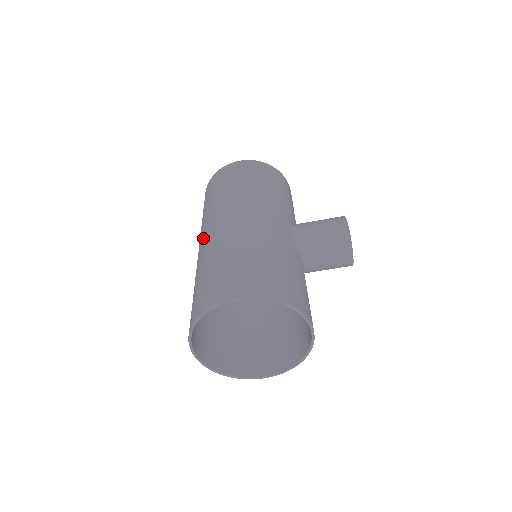
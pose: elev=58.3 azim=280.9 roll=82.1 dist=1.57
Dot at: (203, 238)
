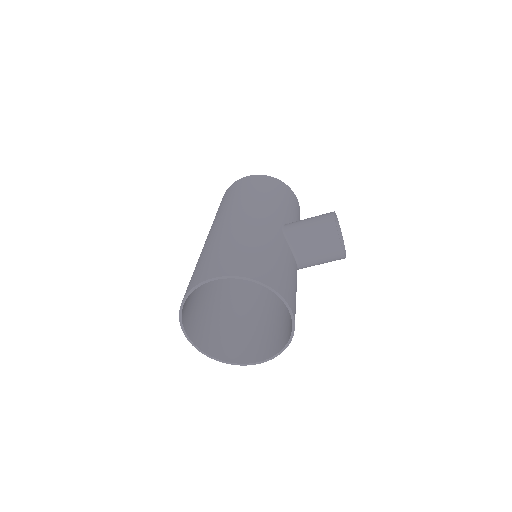
Dot at: (205, 241)
